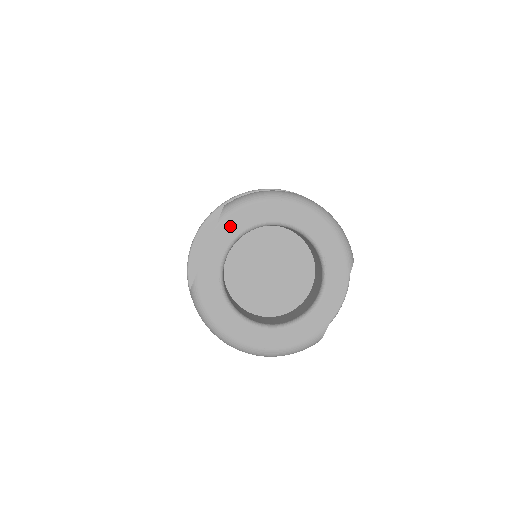
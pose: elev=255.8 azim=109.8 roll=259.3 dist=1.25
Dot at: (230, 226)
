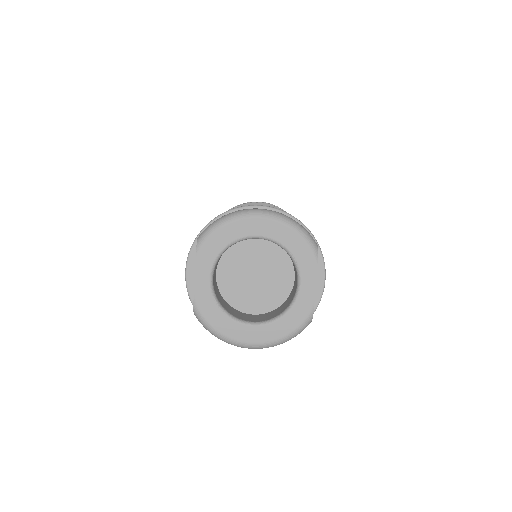
Dot at: (207, 253)
